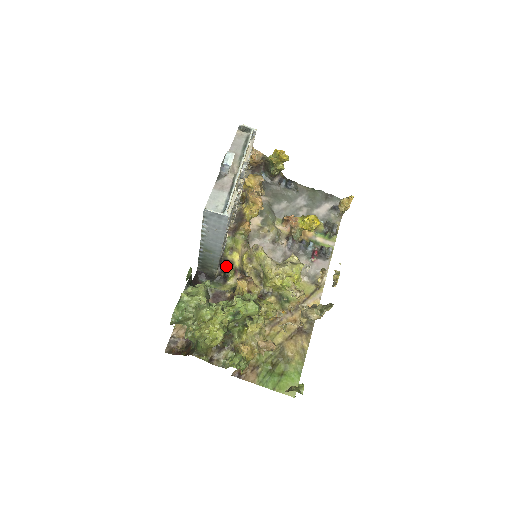
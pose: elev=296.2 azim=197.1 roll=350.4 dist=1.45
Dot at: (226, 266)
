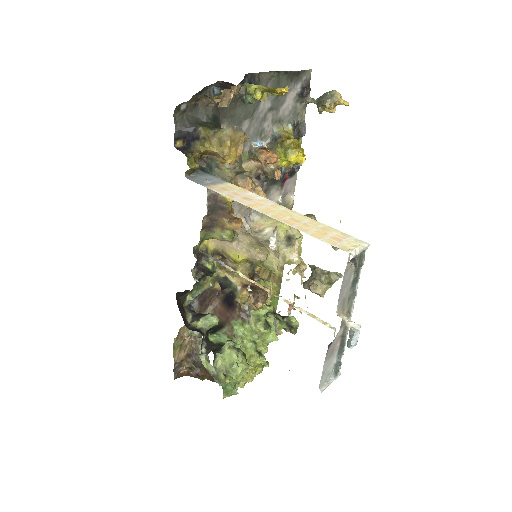
Dot at: (210, 269)
